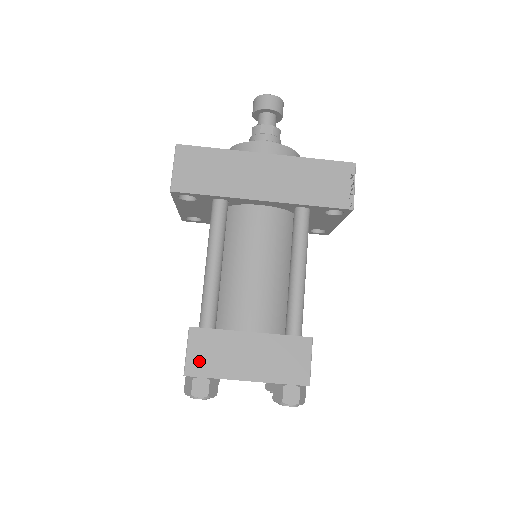
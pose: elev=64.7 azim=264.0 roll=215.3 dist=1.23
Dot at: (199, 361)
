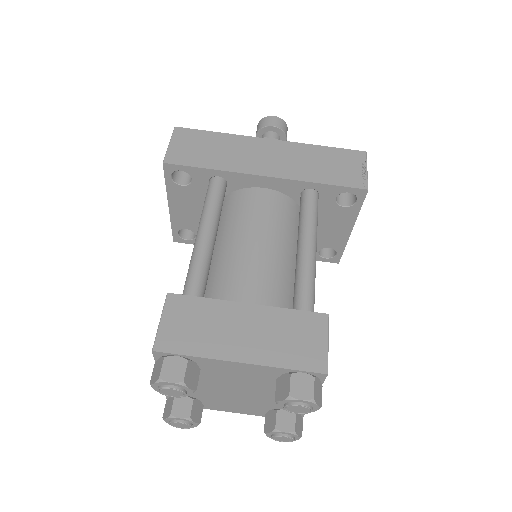
Dot at: (176, 334)
